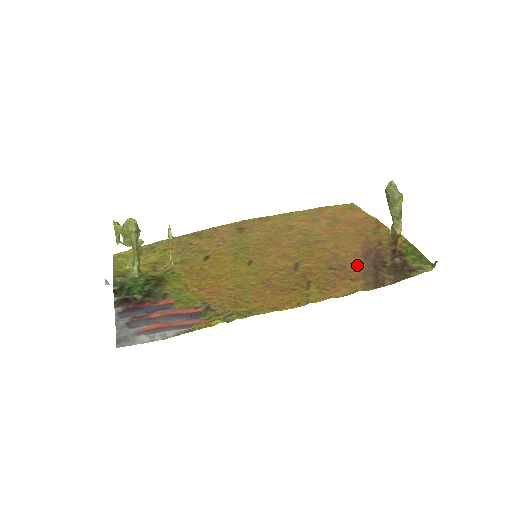
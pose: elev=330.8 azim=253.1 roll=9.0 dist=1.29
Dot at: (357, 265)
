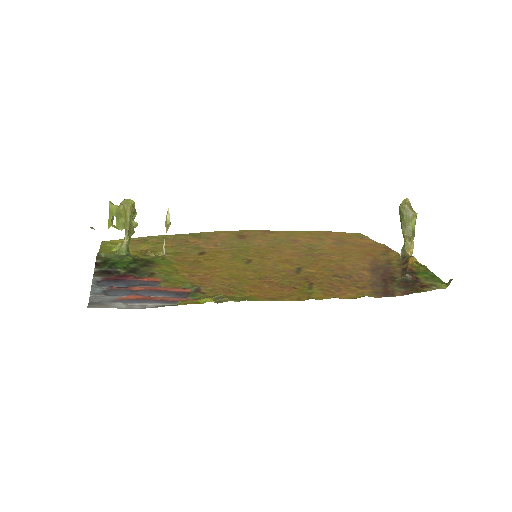
Dot at: (364, 276)
